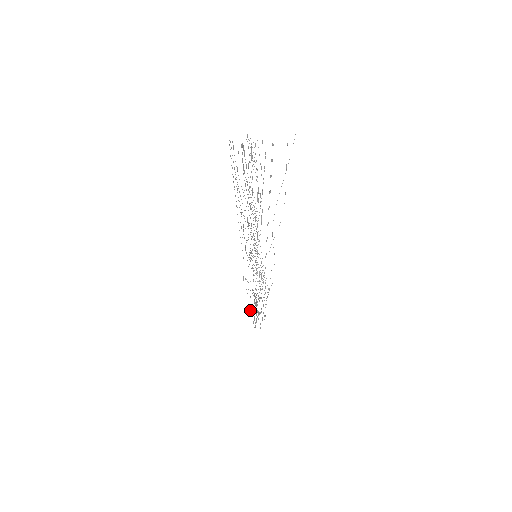
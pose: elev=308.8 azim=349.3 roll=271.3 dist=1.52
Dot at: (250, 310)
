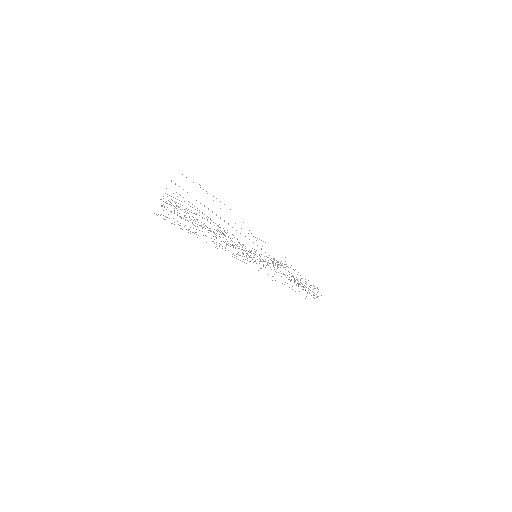
Dot at: occluded
